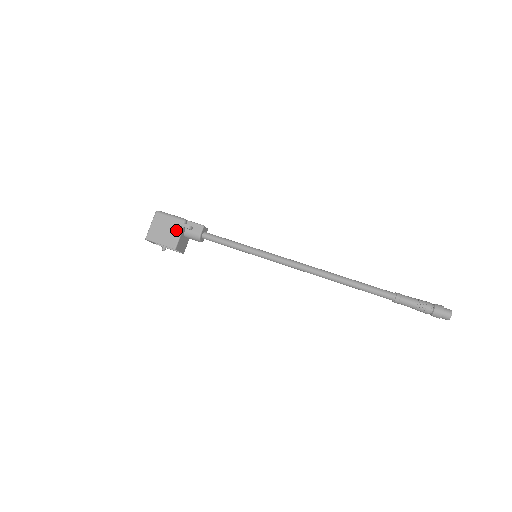
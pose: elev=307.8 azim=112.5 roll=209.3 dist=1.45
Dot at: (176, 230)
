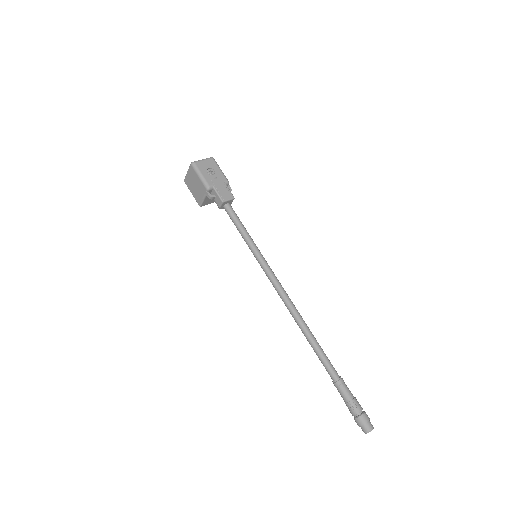
Dot at: (201, 192)
